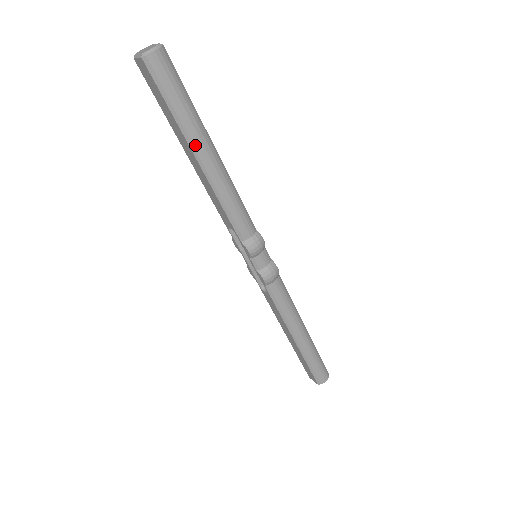
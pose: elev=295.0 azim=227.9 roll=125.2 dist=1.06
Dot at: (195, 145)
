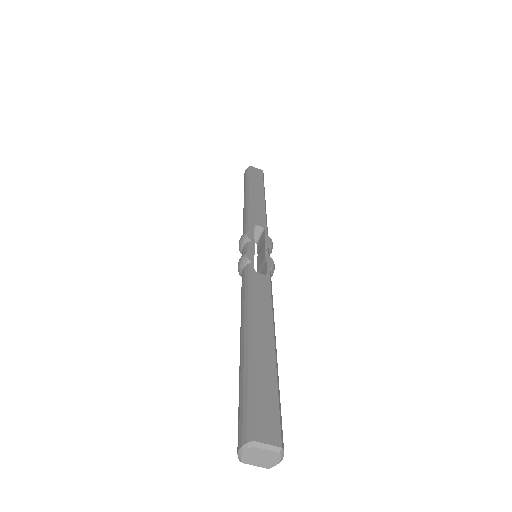
Dot at: occluded
